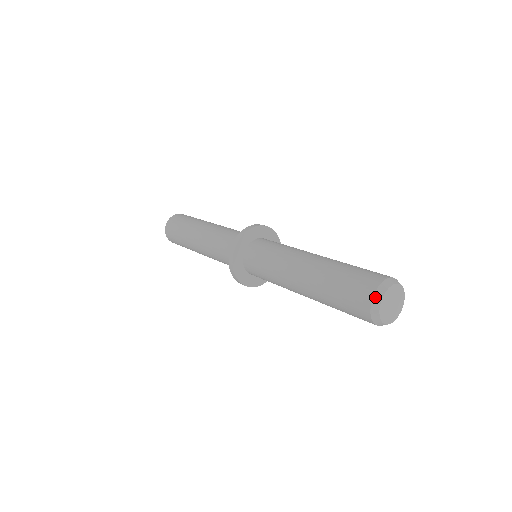
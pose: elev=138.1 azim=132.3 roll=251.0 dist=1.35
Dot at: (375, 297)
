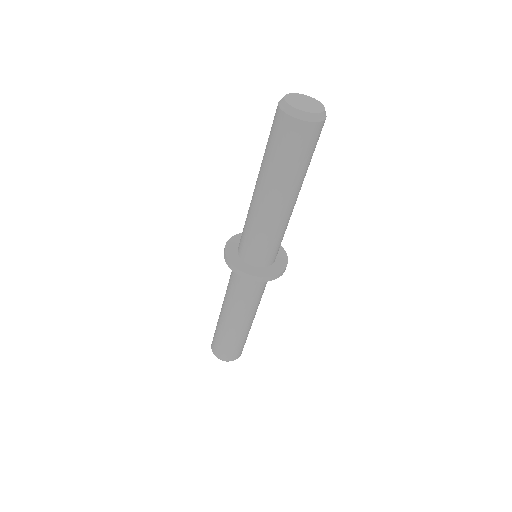
Dot at: (214, 354)
